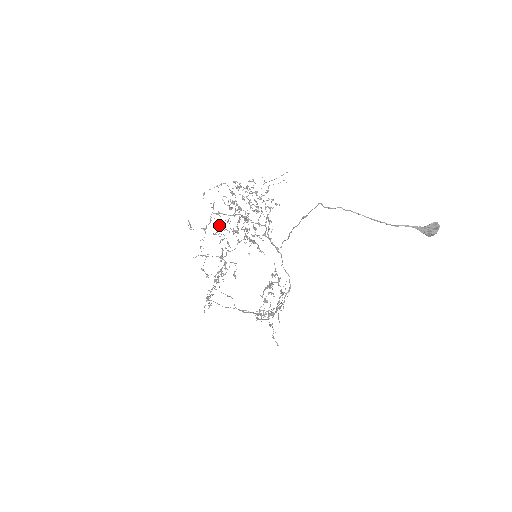
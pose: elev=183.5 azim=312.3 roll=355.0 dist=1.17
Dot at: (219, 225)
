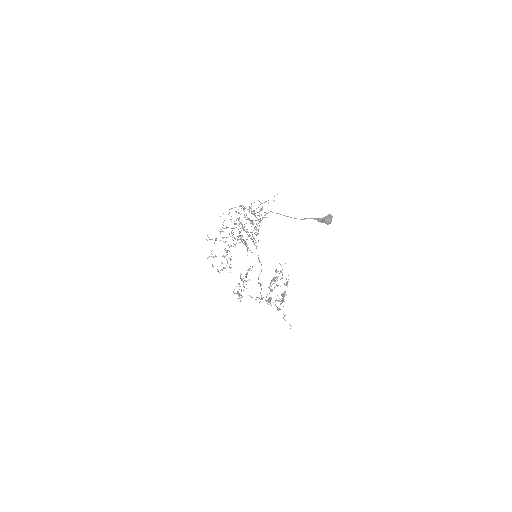
Dot at: (230, 236)
